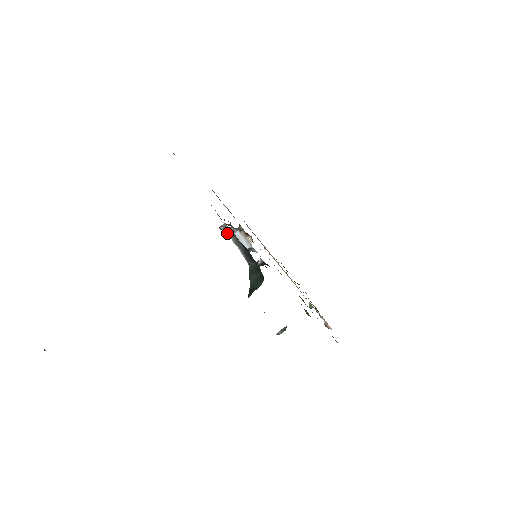
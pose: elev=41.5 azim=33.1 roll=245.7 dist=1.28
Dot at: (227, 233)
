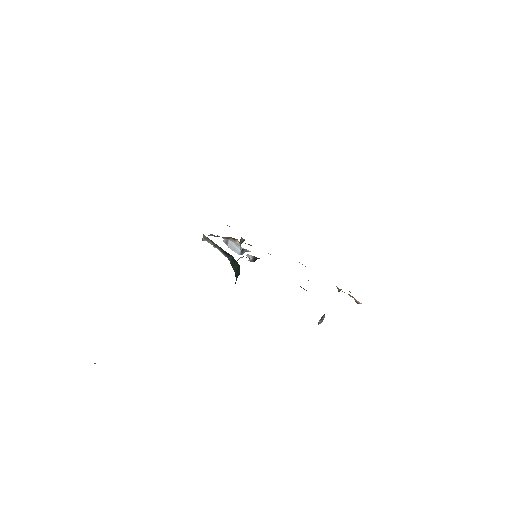
Dot at: (207, 241)
